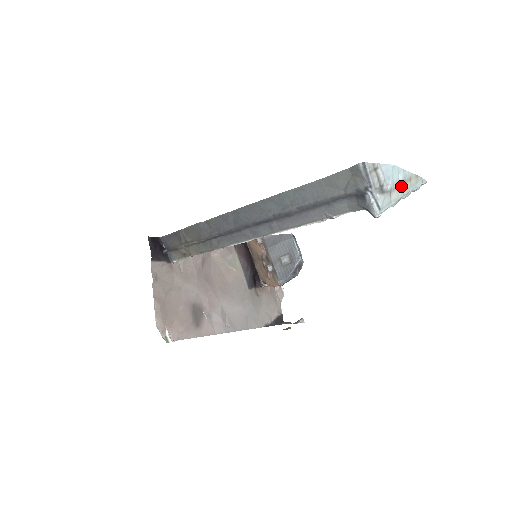
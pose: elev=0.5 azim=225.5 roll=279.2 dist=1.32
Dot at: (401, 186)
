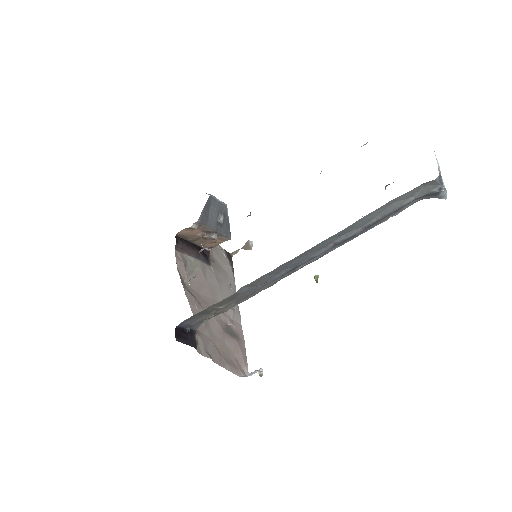
Dot at: occluded
